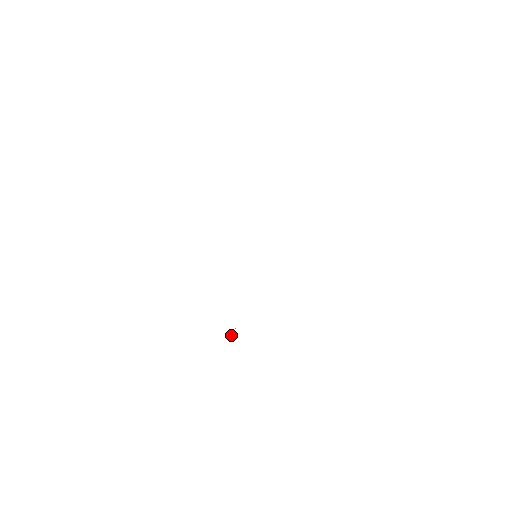
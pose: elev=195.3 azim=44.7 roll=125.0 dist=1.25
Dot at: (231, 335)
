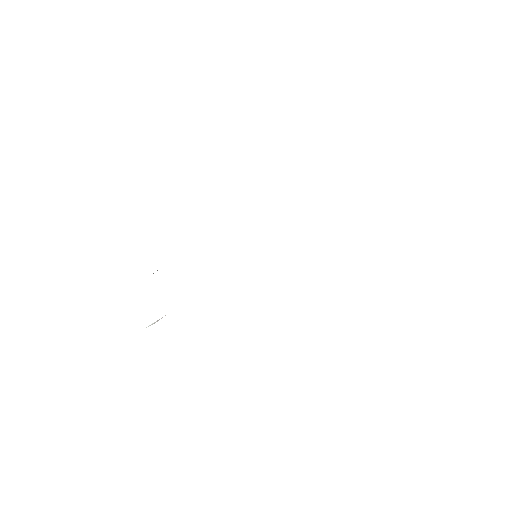
Dot at: (148, 326)
